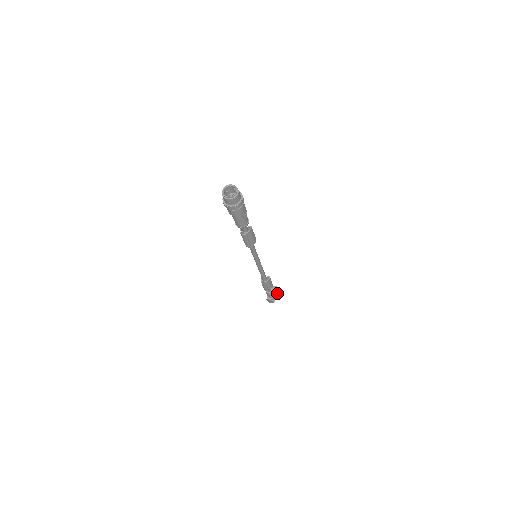
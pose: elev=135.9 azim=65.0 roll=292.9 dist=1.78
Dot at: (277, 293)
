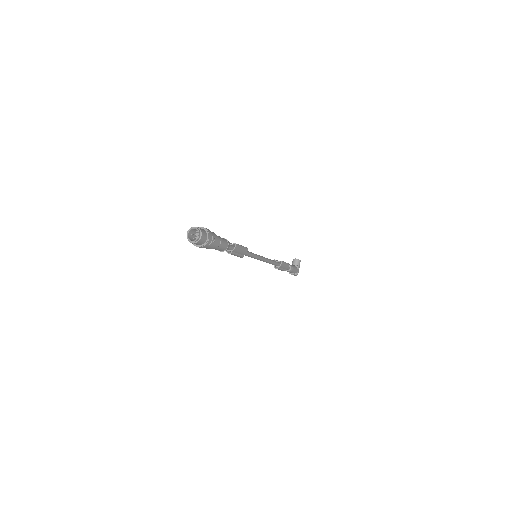
Dot at: (299, 265)
